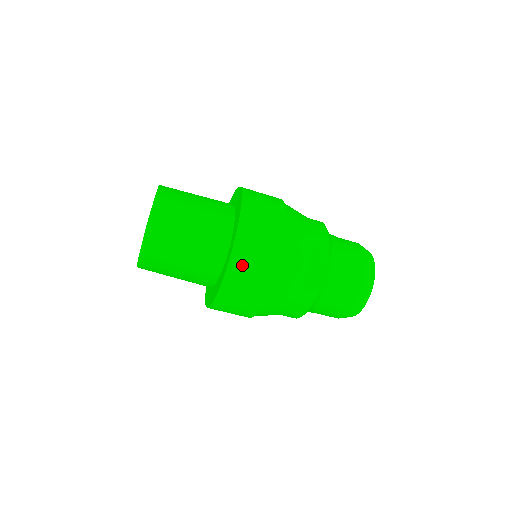
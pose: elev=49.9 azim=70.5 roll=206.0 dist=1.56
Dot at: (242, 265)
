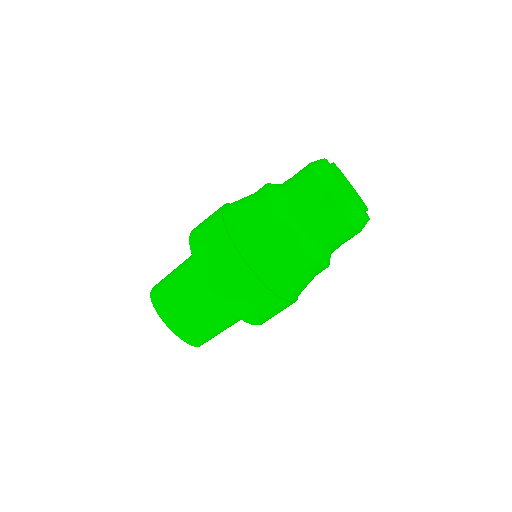
Dot at: (201, 245)
